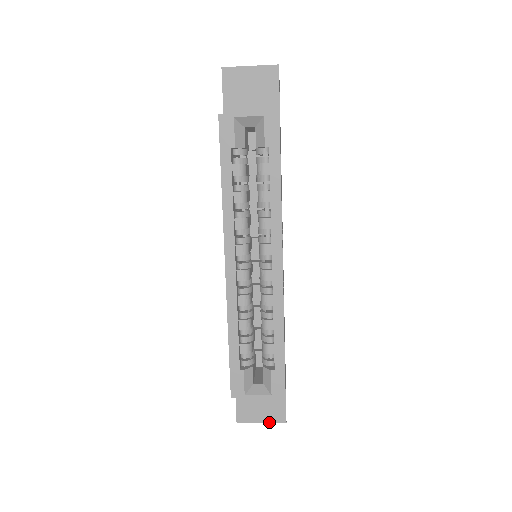
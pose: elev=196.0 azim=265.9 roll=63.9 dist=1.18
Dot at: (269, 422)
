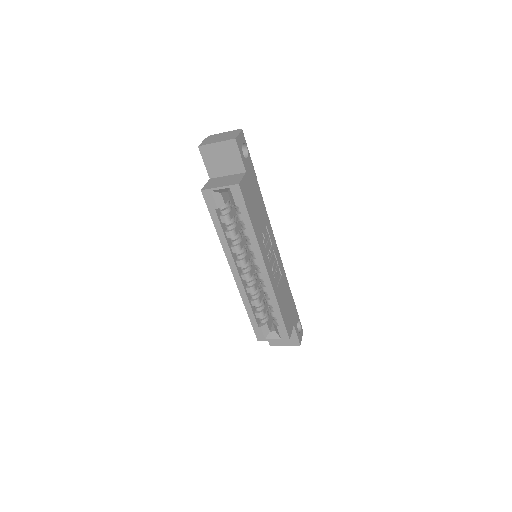
Dot at: (290, 345)
